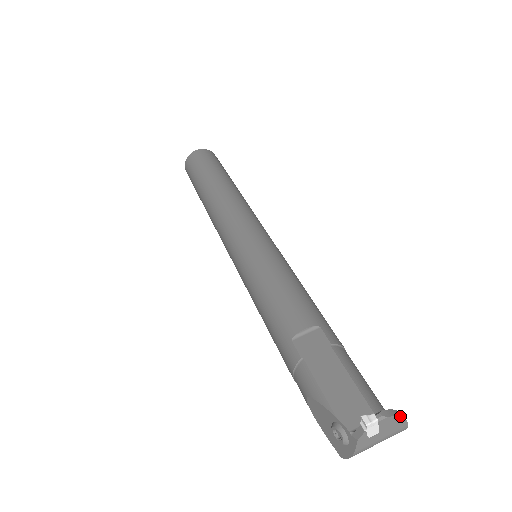
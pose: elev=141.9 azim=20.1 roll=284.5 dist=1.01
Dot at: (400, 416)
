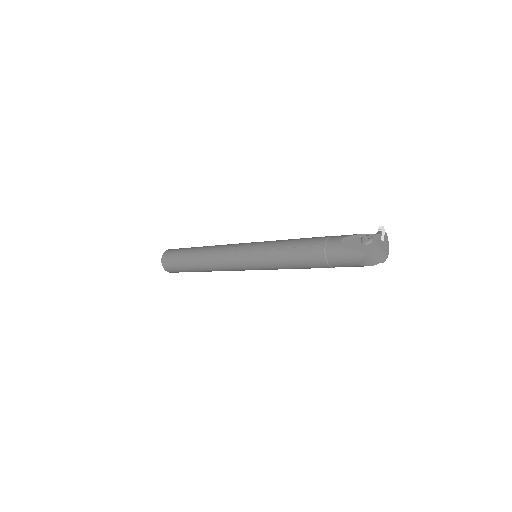
Dot at: (388, 242)
